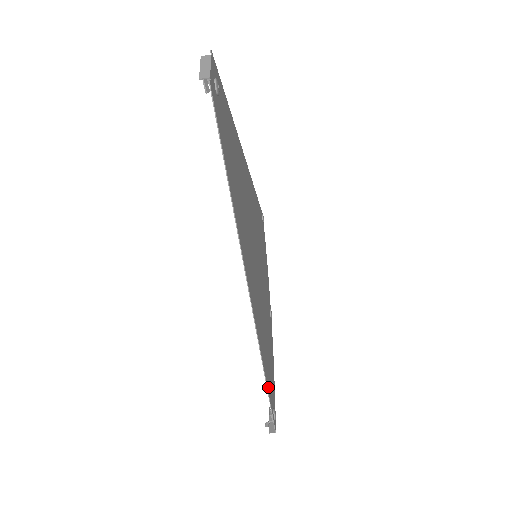
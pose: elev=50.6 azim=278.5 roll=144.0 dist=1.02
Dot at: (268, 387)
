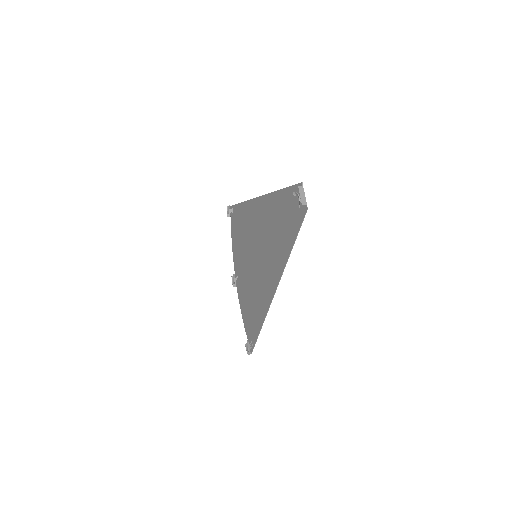
Dot at: (257, 332)
